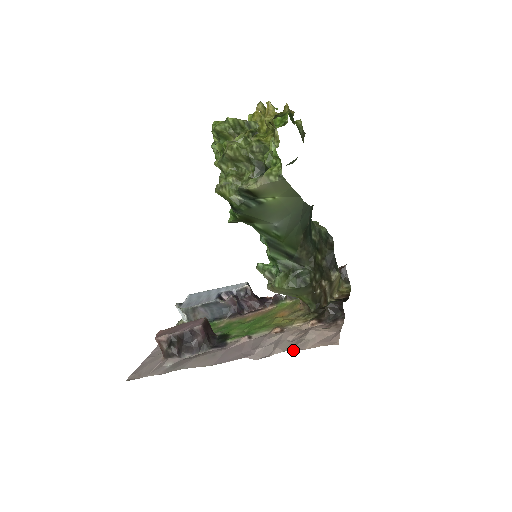
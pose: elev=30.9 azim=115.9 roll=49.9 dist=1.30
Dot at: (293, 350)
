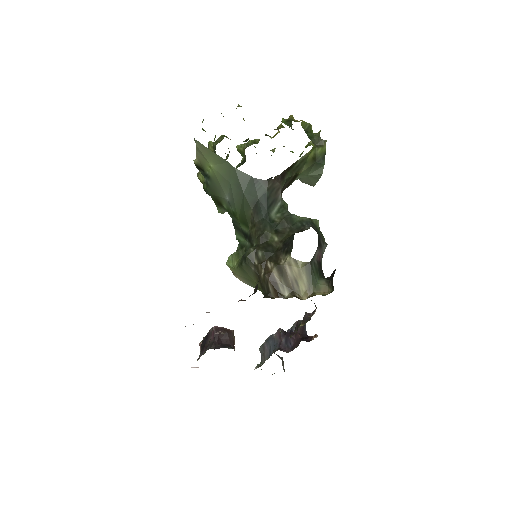
Dot at: occluded
